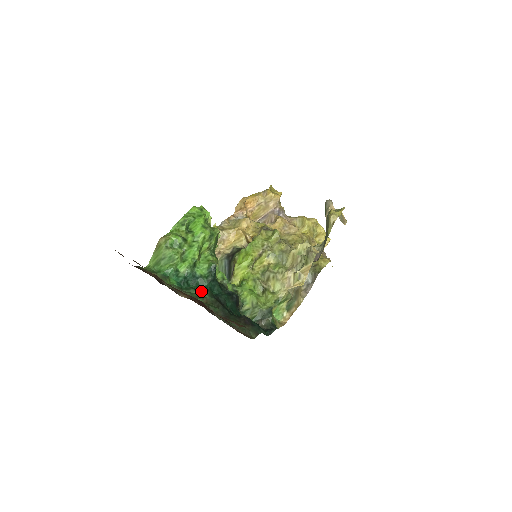
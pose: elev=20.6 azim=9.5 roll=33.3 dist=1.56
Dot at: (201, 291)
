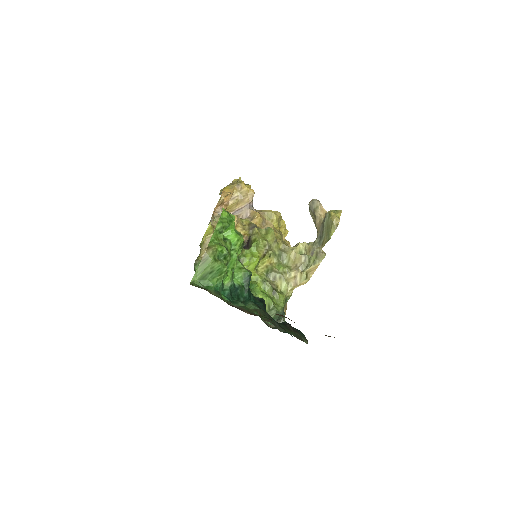
Dot at: (242, 302)
